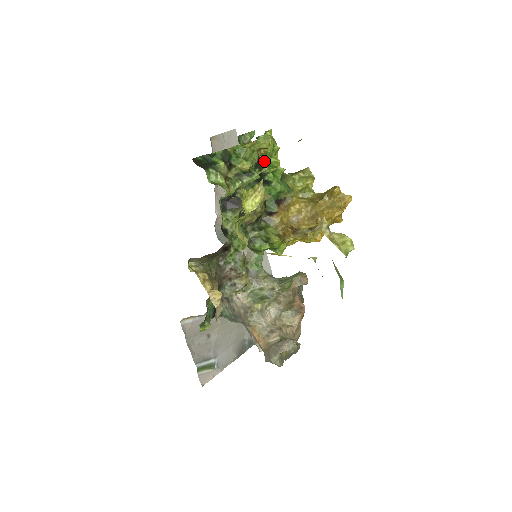
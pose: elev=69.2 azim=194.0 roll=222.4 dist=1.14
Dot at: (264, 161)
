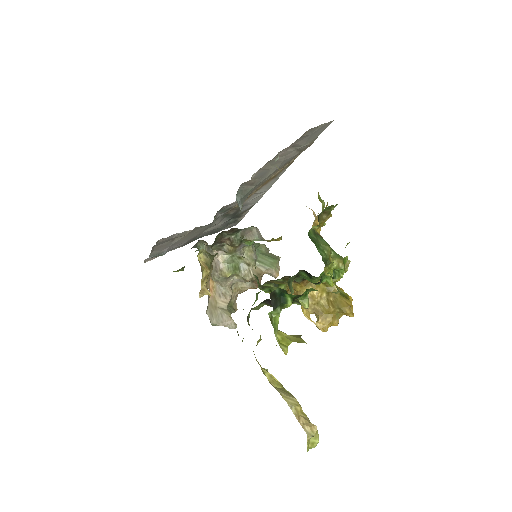
Dot at: (322, 280)
